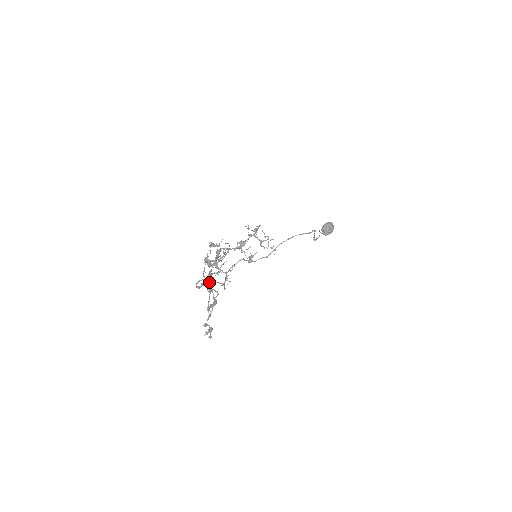
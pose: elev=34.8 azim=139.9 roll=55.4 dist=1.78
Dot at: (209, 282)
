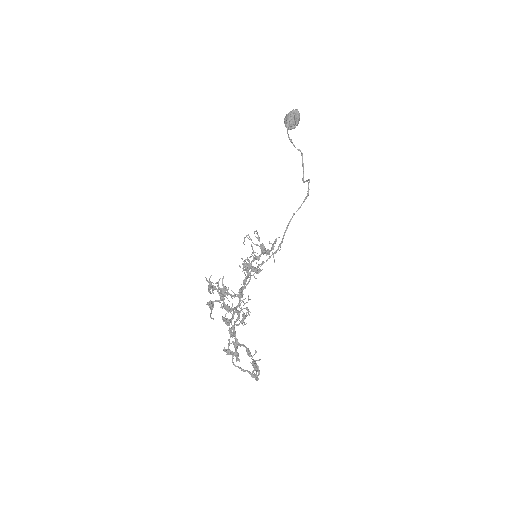
Dot at: (256, 366)
